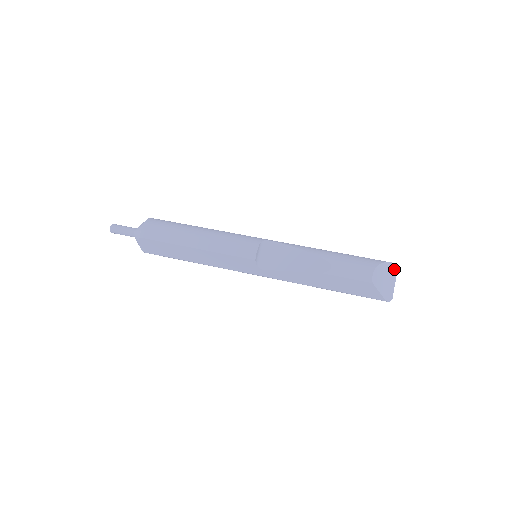
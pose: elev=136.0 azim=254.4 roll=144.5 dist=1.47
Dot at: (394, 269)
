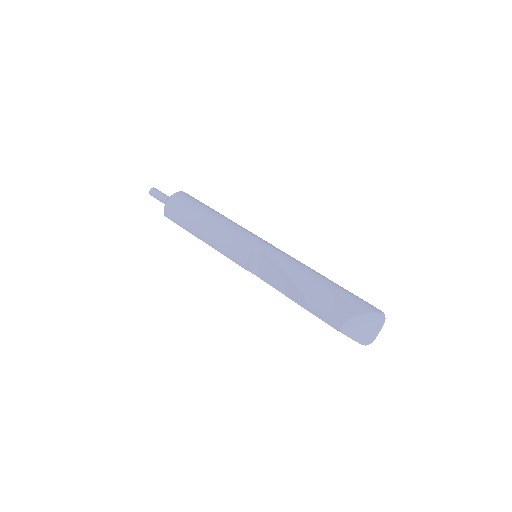
Dot at: (378, 318)
